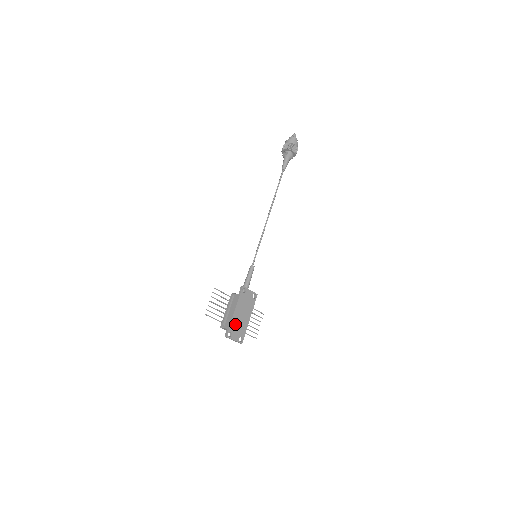
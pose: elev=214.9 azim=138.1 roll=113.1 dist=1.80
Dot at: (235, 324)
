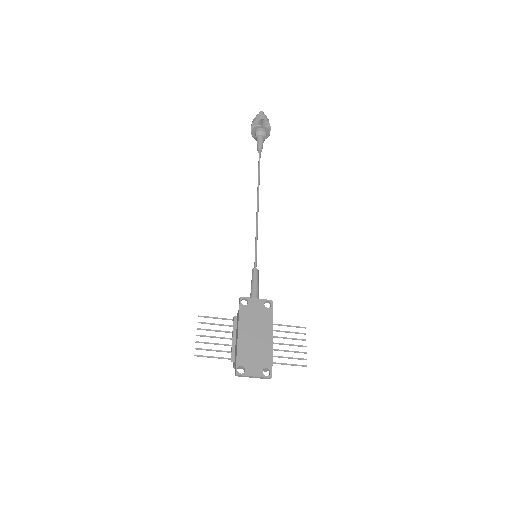
Dot at: (246, 352)
